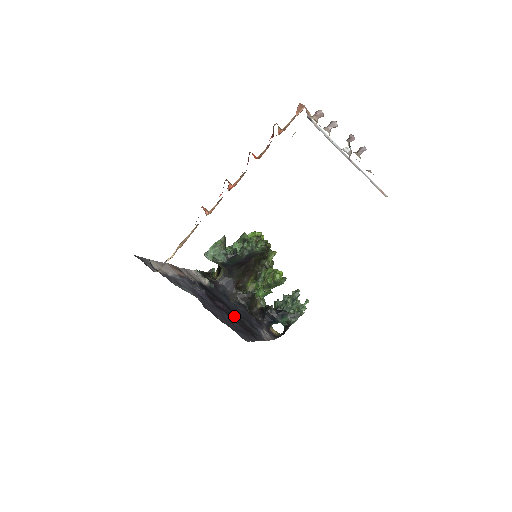
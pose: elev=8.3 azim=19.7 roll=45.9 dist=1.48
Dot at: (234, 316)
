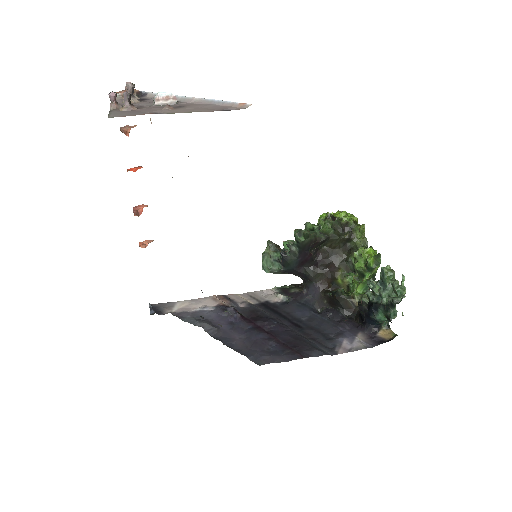
Dot at: (286, 332)
